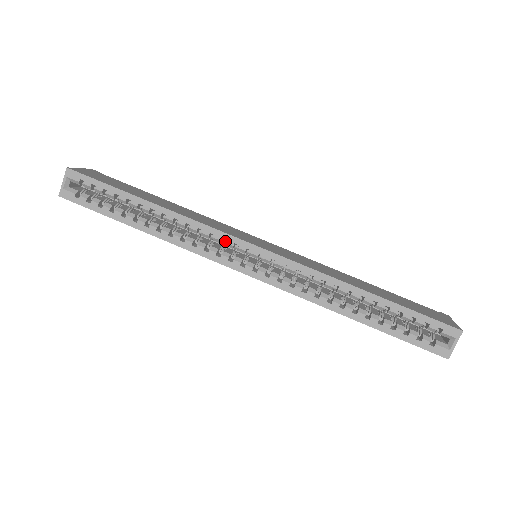
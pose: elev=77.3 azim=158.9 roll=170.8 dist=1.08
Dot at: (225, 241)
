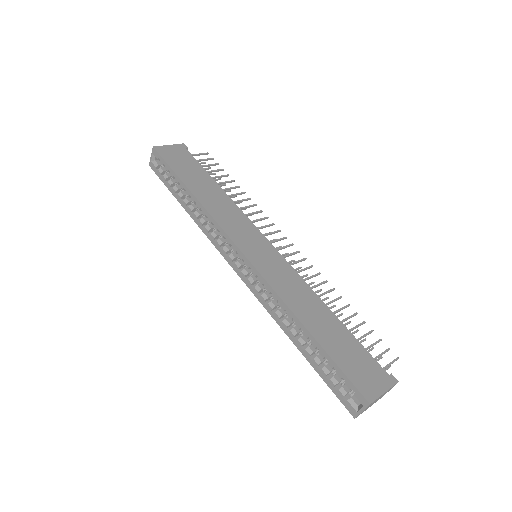
Dot at: occluded
